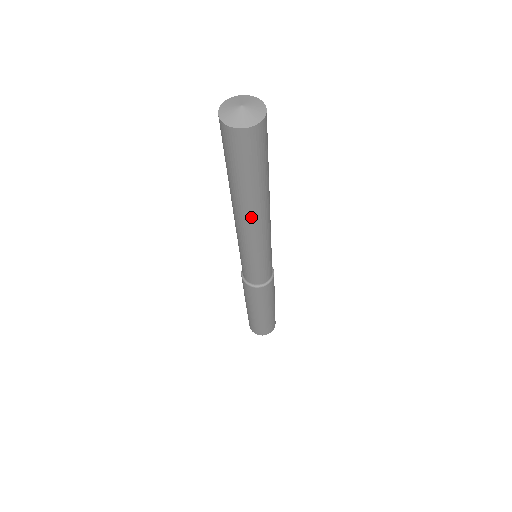
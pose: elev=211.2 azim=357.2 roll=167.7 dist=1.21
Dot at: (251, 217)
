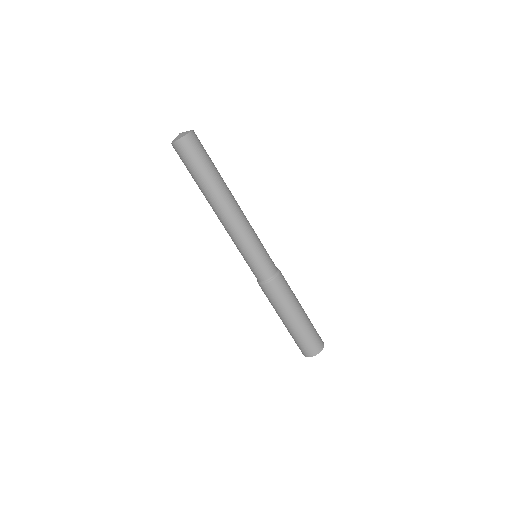
Dot at: (223, 205)
